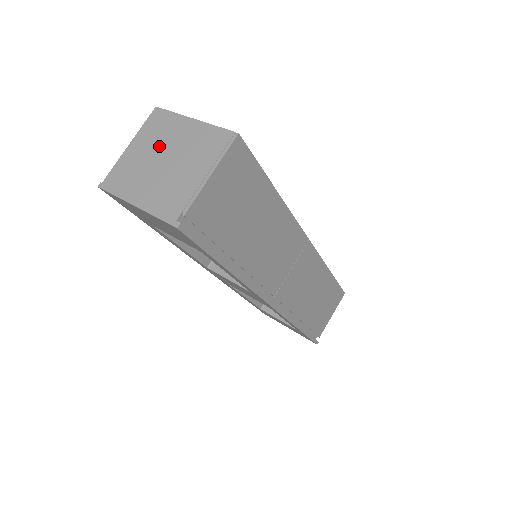
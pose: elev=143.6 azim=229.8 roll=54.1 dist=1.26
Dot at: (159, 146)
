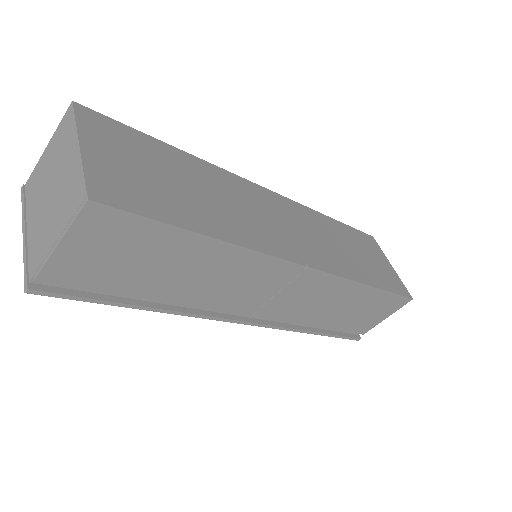
Dot at: (54, 166)
